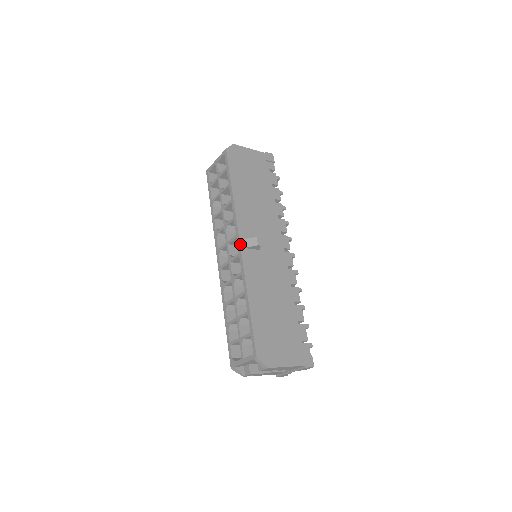
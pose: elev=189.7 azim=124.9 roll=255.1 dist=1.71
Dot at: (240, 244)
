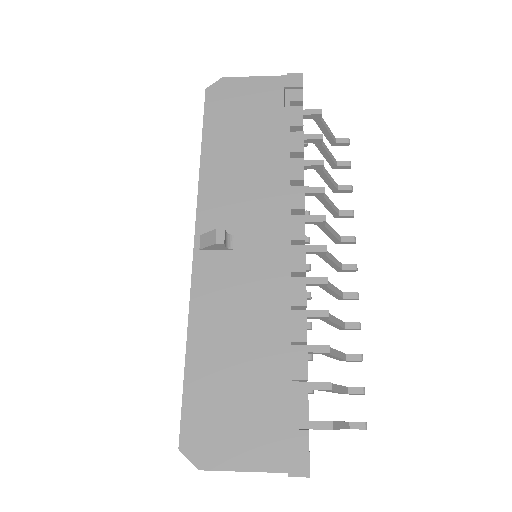
Dot at: (194, 244)
